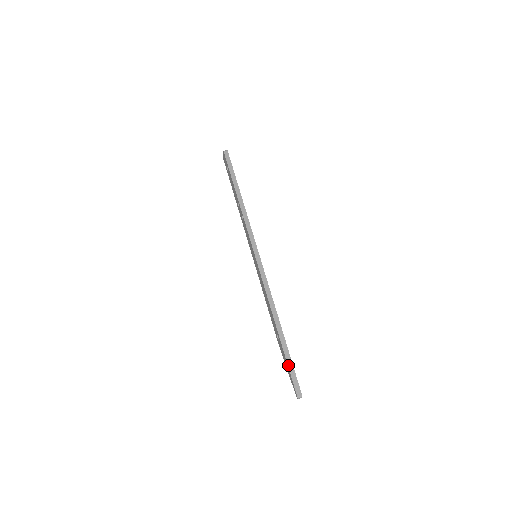
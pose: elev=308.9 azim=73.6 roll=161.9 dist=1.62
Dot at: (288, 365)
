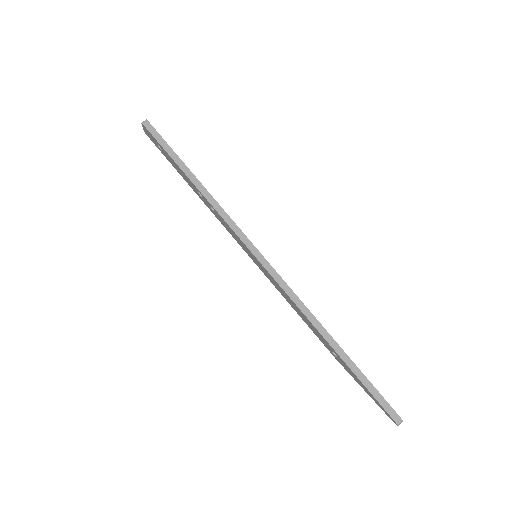
Dot at: (367, 388)
